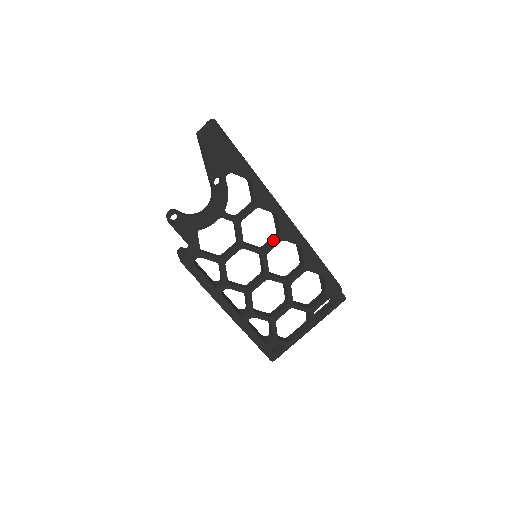
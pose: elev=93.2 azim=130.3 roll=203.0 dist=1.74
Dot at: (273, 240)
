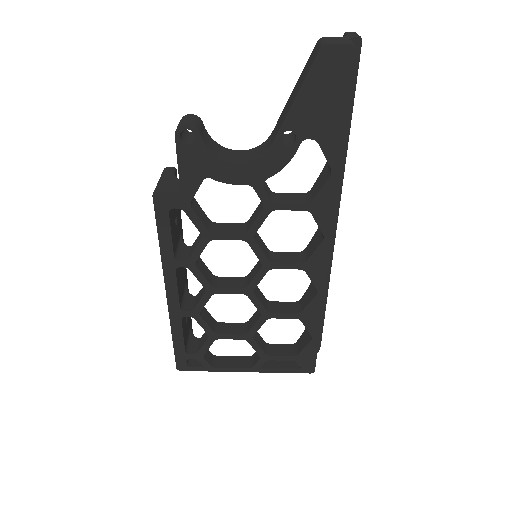
Dot at: (292, 259)
